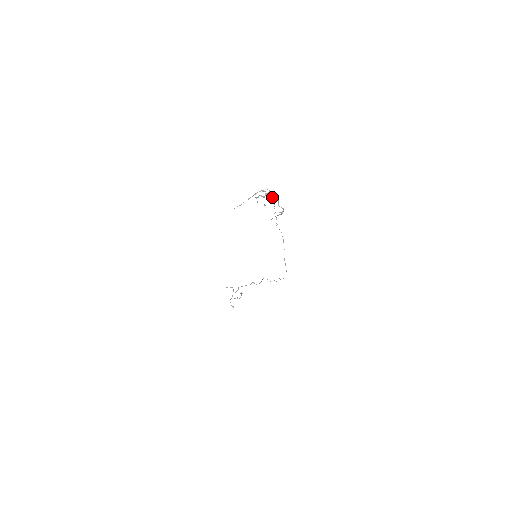
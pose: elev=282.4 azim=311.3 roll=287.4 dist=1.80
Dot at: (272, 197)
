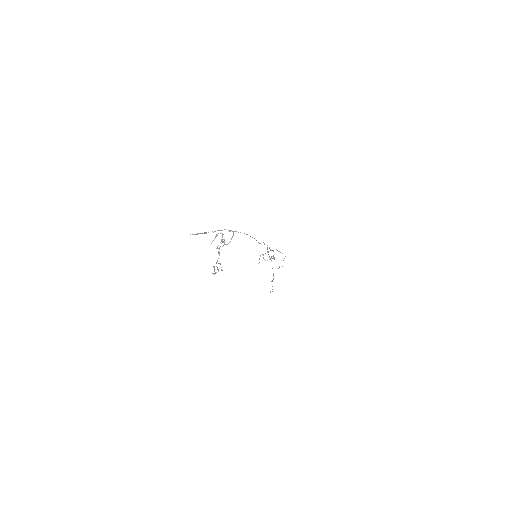
Dot at: occluded
